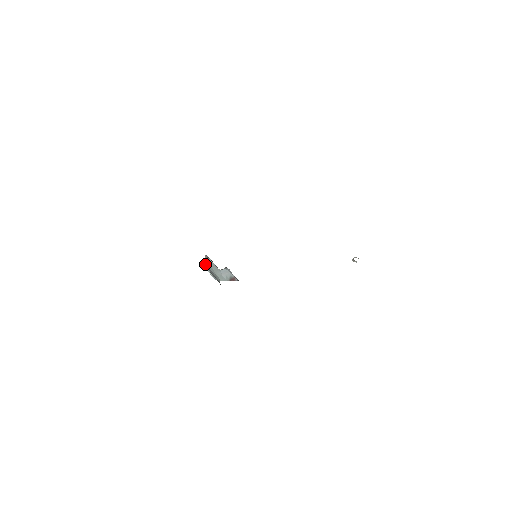
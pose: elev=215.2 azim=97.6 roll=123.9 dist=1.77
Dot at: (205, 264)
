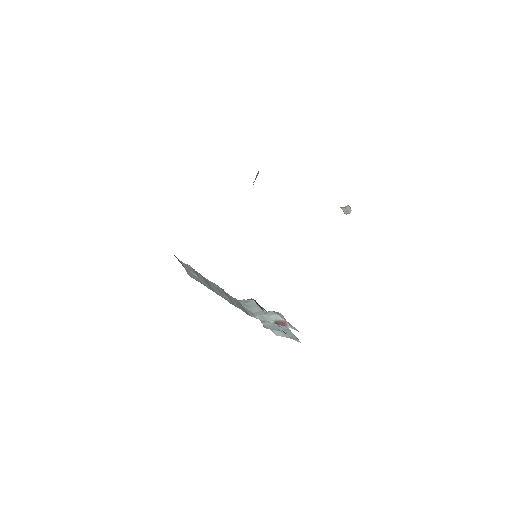
Dot at: (239, 300)
